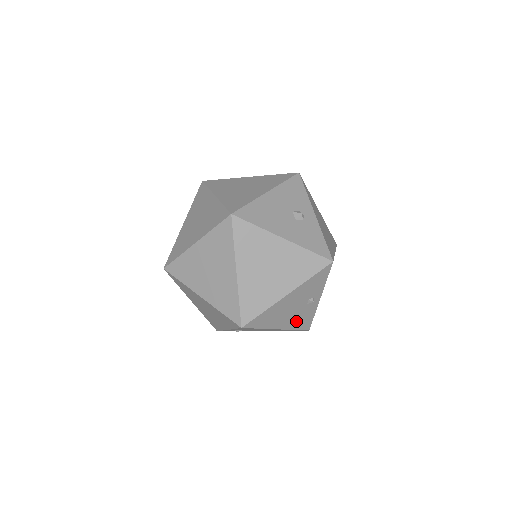
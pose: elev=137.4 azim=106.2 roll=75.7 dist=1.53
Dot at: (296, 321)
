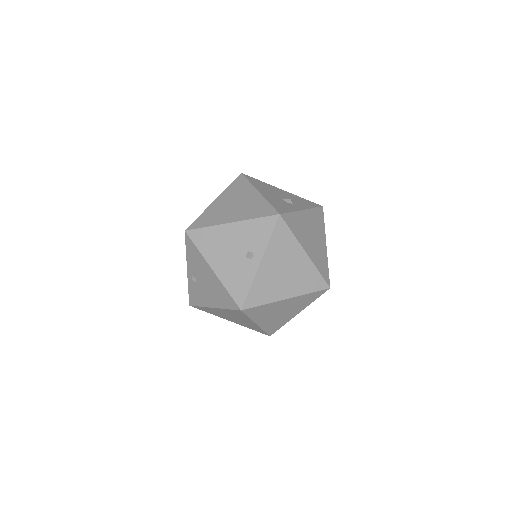
Dot at: (231, 276)
